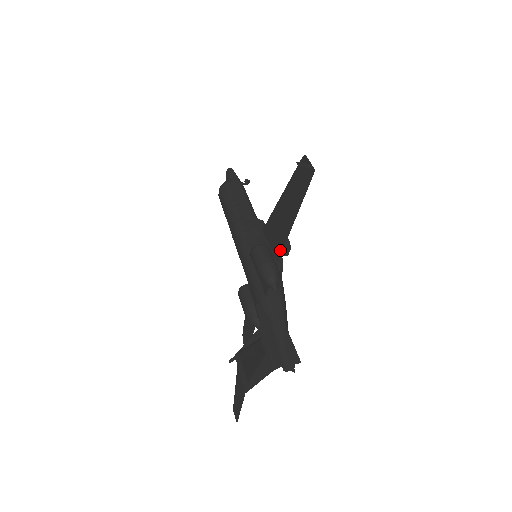
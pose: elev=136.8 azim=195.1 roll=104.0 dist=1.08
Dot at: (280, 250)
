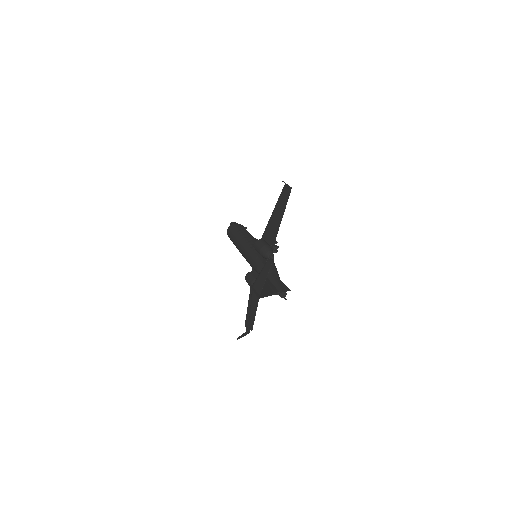
Dot at: (272, 246)
